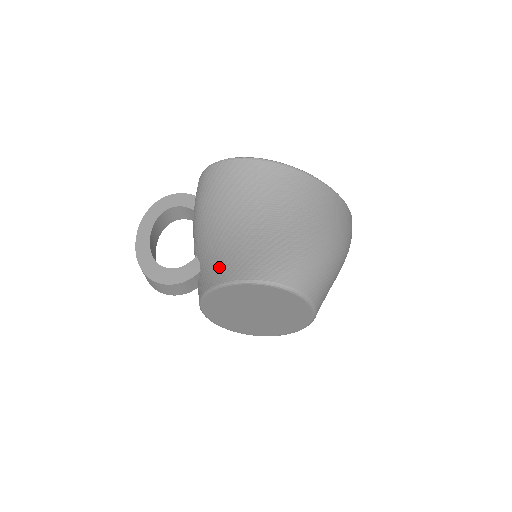
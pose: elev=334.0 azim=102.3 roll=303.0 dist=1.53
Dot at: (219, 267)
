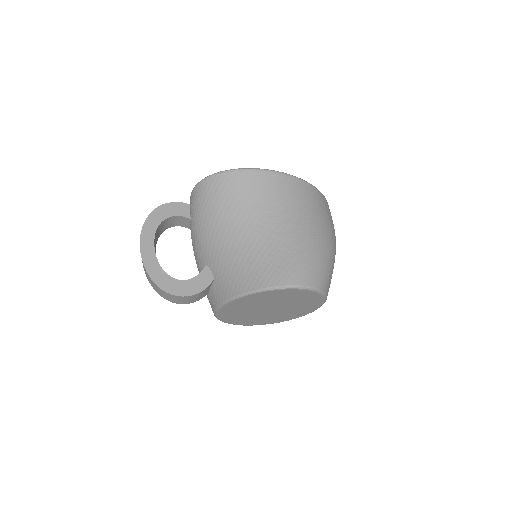
Dot at: (241, 276)
